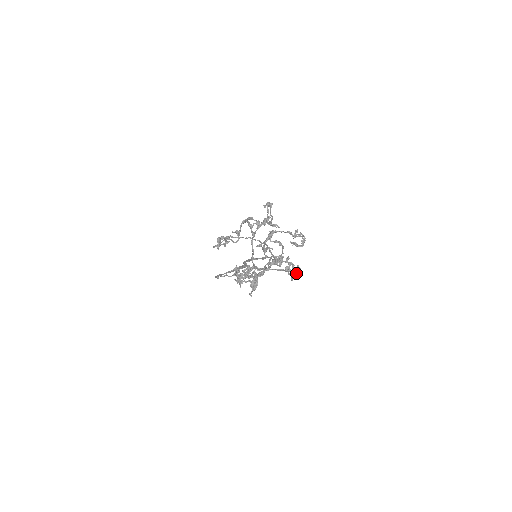
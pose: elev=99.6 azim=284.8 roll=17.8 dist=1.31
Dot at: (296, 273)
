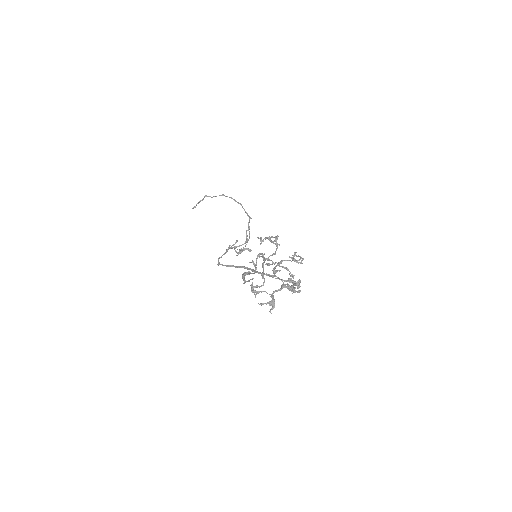
Dot at: (297, 284)
